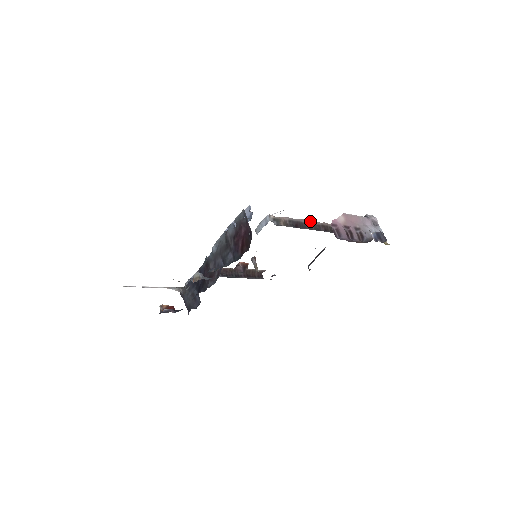
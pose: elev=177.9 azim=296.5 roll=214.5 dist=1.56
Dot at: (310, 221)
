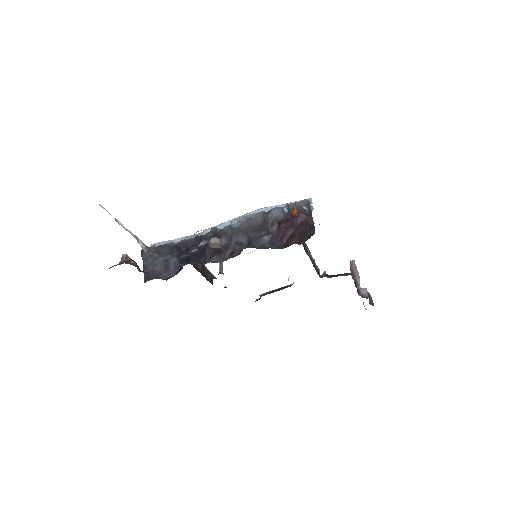
Dot at: (309, 250)
